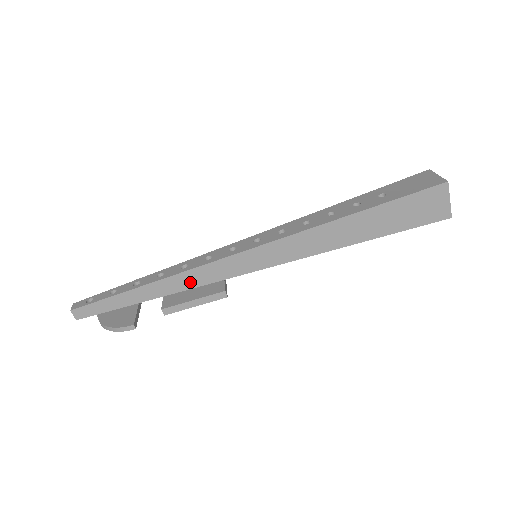
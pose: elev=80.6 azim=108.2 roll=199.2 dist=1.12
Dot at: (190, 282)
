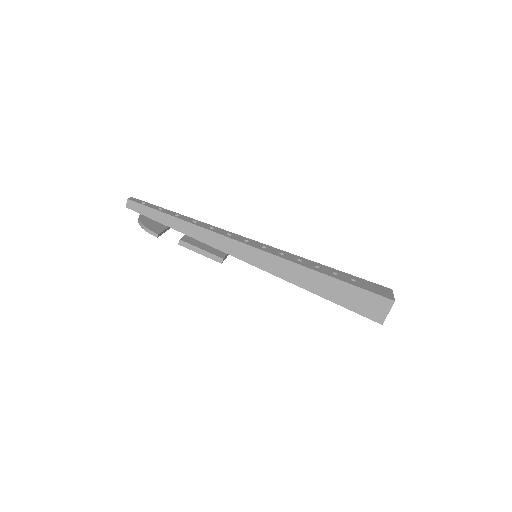
Dot at: (208, 239)
